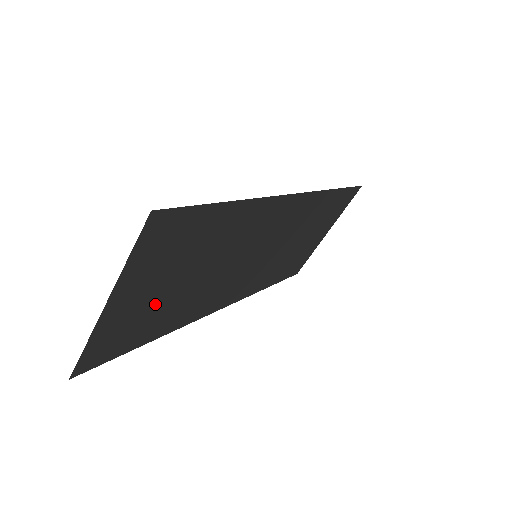
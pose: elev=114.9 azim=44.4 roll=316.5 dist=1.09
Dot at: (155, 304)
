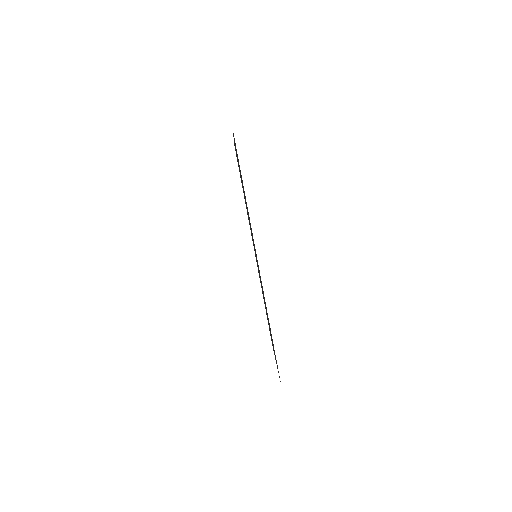
Dot at: (269, 328)
